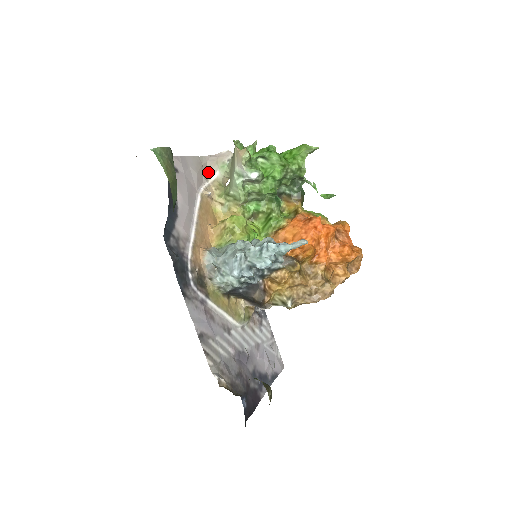
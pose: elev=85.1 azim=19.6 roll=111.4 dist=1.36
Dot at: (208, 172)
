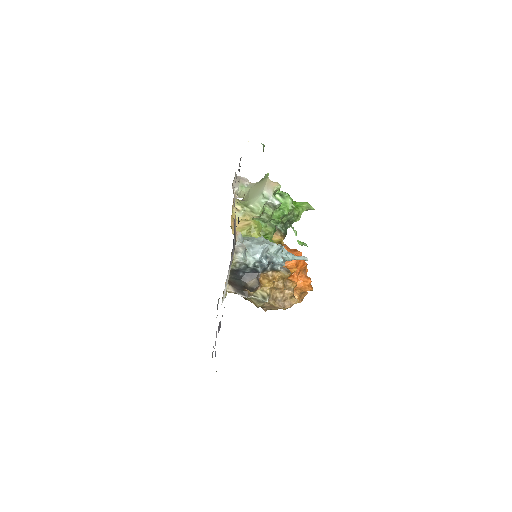
Dot at: (233, 184)
